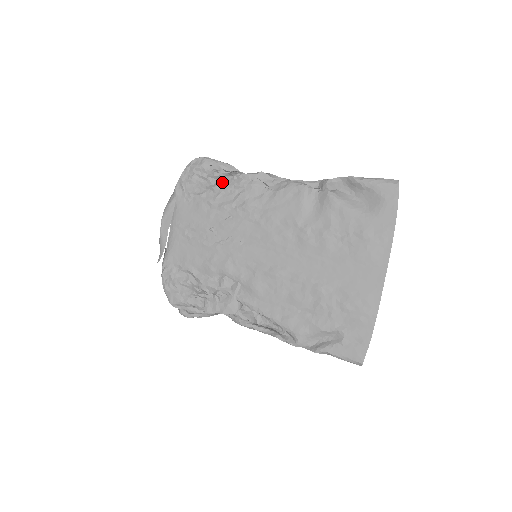
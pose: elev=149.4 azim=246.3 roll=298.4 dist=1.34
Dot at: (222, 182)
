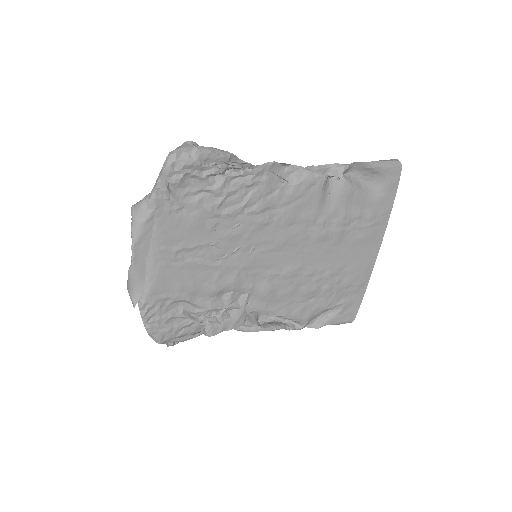
Dot at: (226, 181)
